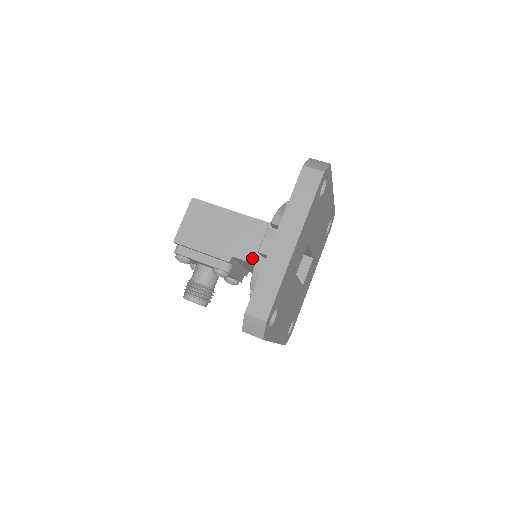
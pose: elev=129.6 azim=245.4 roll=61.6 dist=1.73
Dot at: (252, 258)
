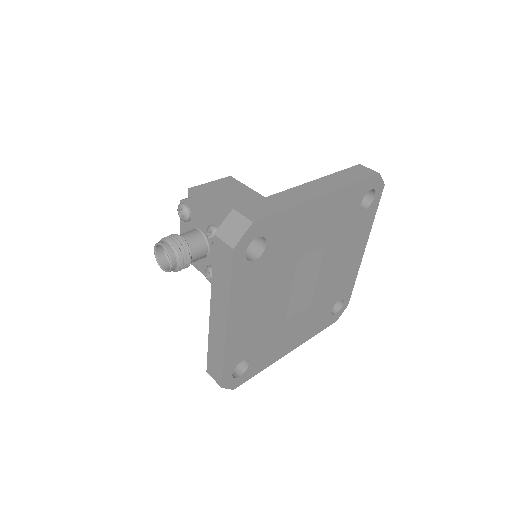
Dot at: occluded
